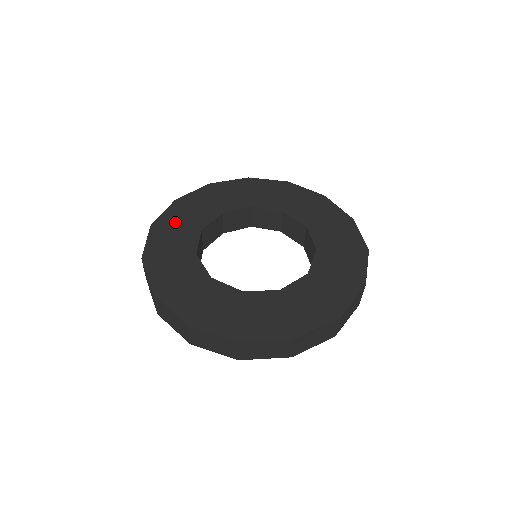
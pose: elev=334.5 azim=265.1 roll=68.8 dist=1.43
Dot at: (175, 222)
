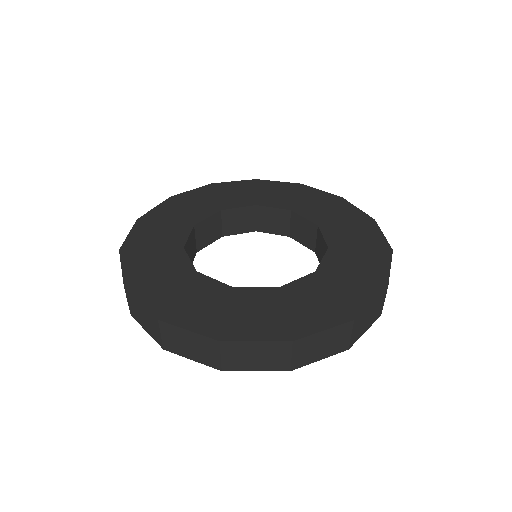
Dot at: (165, 217)
